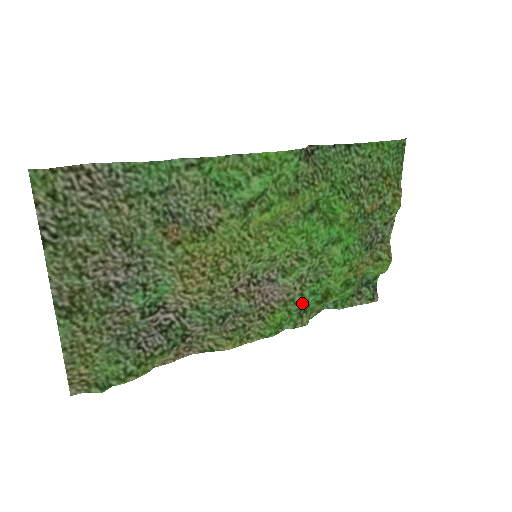
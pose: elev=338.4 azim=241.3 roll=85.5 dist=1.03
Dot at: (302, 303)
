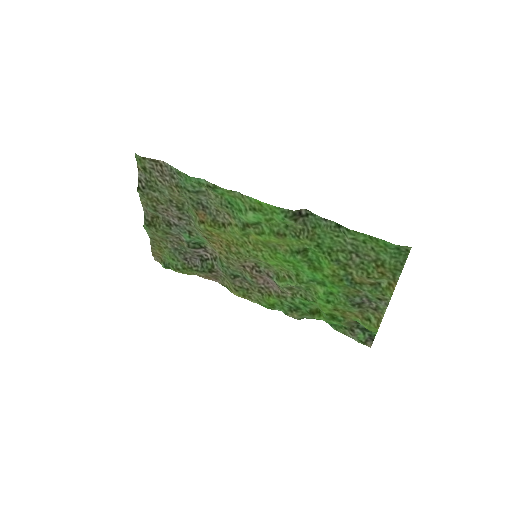
Dot at: (293, 304)
